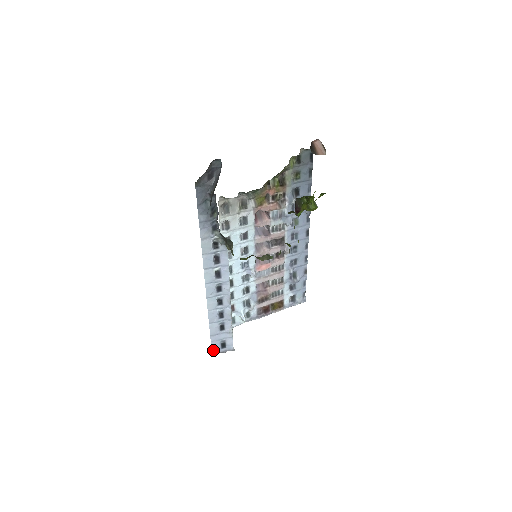
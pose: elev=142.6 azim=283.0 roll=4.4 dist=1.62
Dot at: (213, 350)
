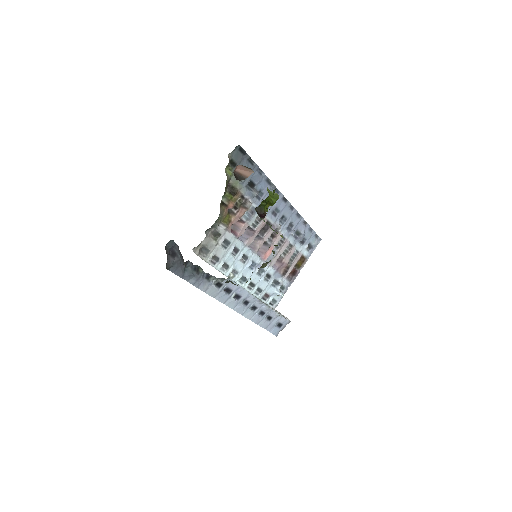
Dot at: (274, 334)
